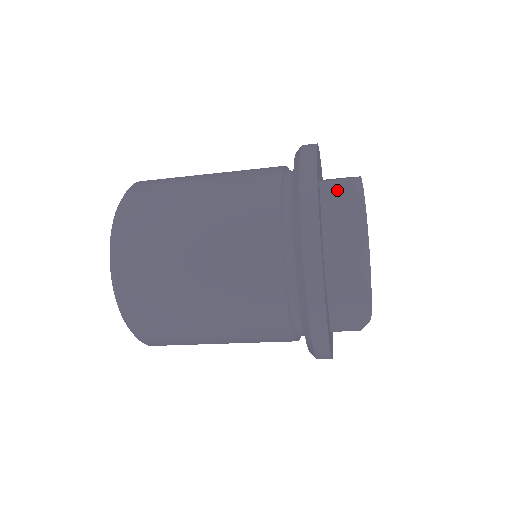
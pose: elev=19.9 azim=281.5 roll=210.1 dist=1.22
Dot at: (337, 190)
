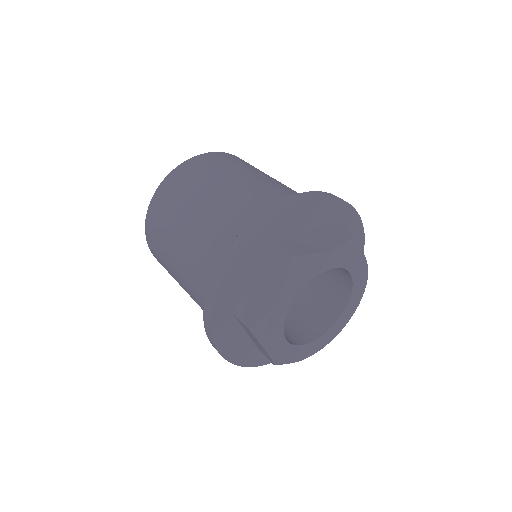
Dot at: (245, 327)
